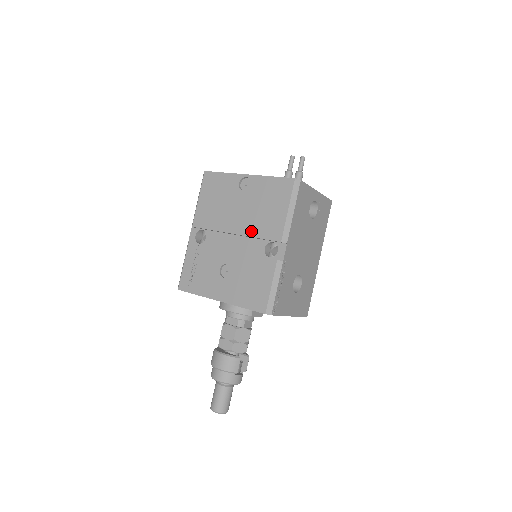
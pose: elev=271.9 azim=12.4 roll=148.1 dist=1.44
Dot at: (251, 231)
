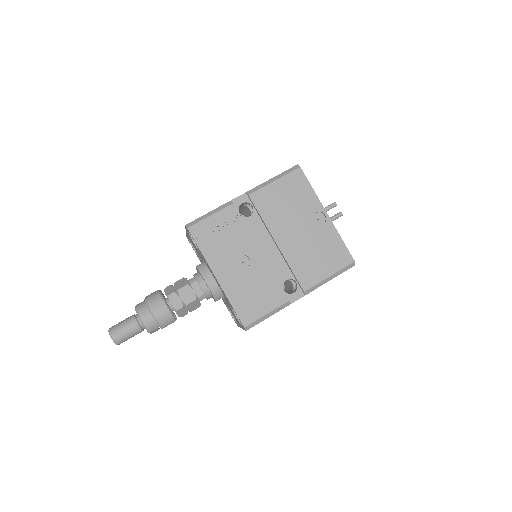
Dot at: (291, 258)
